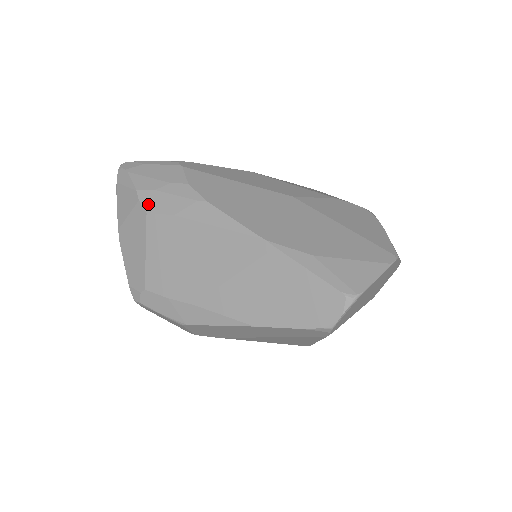
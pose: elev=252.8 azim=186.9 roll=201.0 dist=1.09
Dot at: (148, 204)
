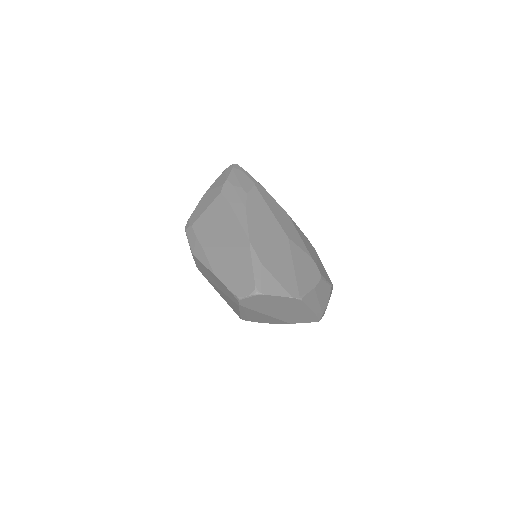
Dot at: (225, 189)
